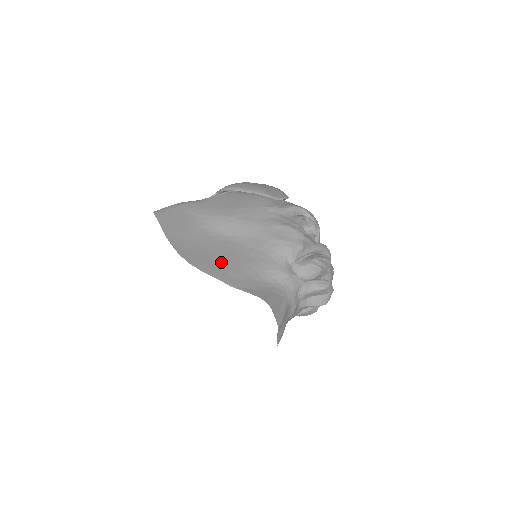
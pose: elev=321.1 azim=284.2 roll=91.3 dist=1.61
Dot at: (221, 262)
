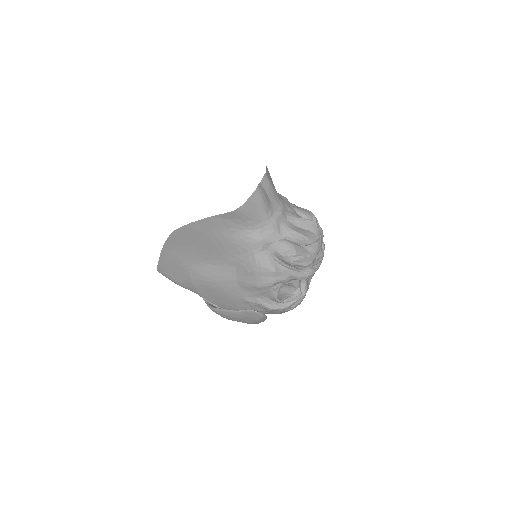
Dot at: occluded
